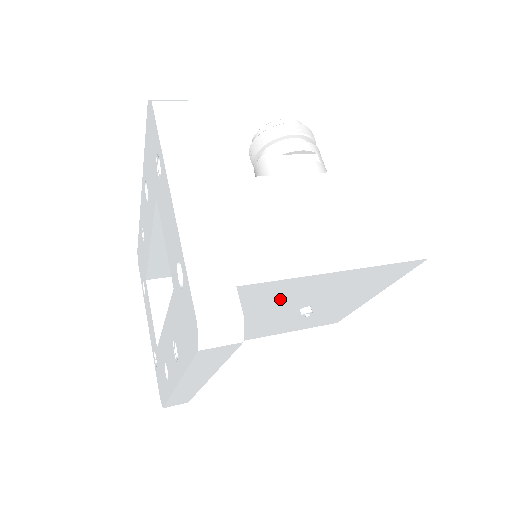
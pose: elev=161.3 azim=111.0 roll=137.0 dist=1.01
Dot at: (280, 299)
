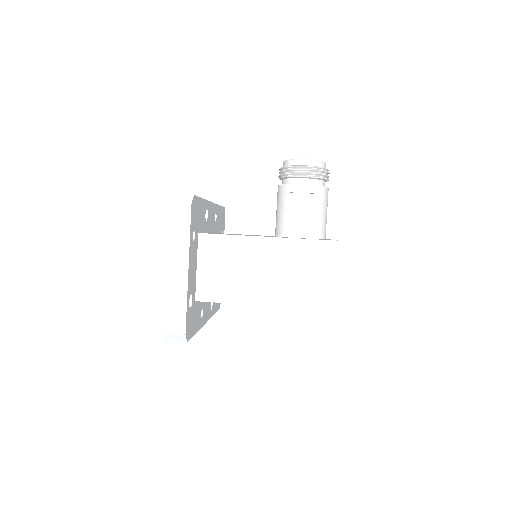
Dot at: occluded
